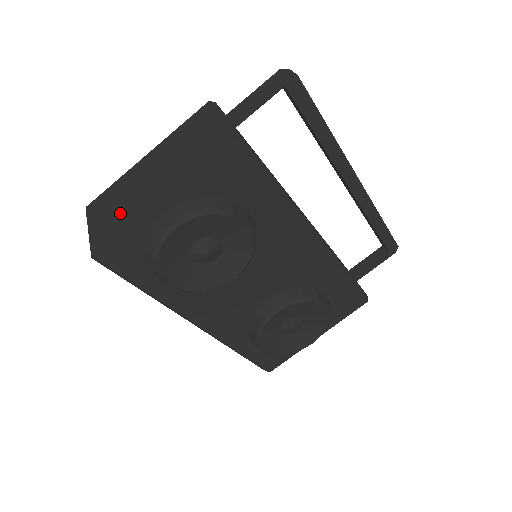
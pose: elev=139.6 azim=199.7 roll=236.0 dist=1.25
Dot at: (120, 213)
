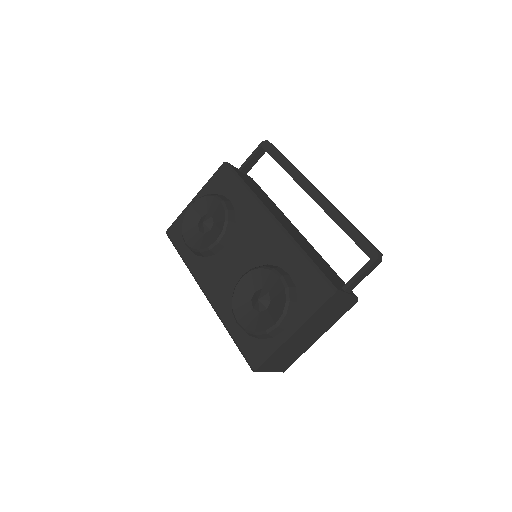
Dot at: occluded
